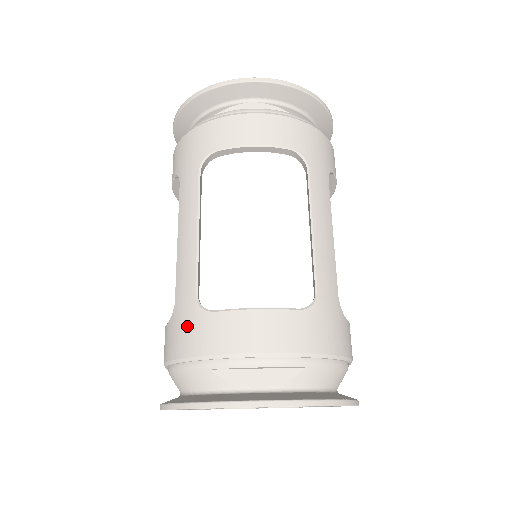
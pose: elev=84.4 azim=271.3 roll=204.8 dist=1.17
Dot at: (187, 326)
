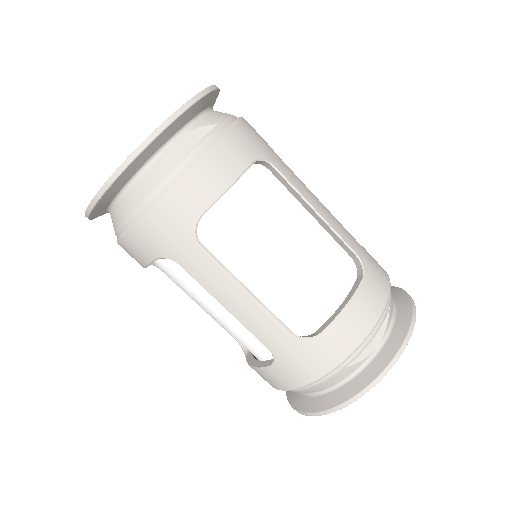
Dot at: (304, 359)
